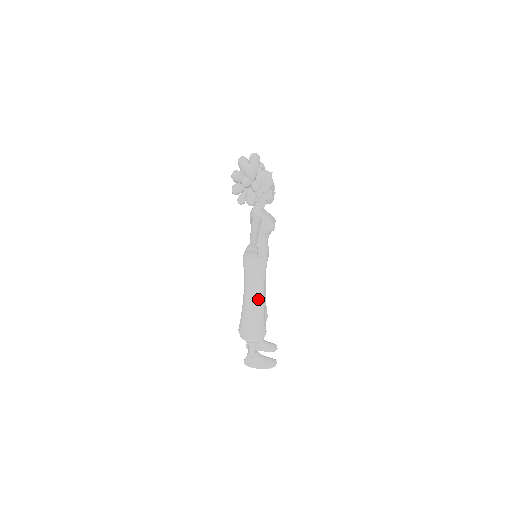
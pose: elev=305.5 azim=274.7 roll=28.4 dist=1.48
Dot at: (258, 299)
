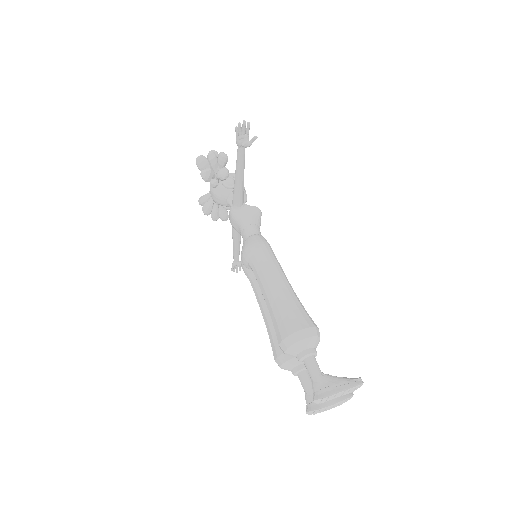
Dot at: (282, 279)
